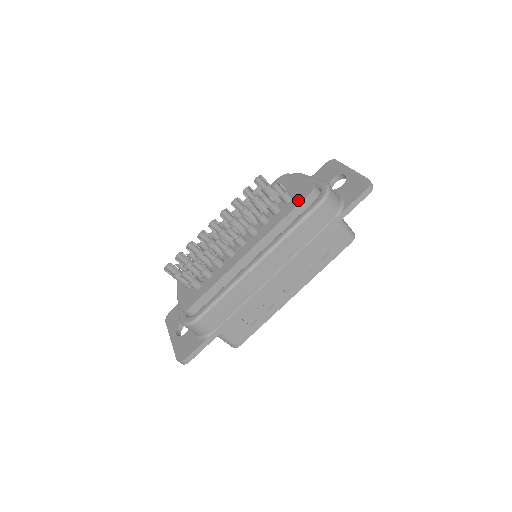
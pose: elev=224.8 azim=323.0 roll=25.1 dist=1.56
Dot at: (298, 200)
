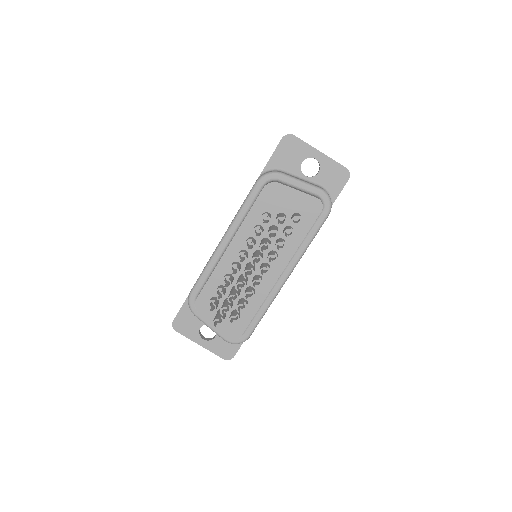
Dot at: (311, 220)
